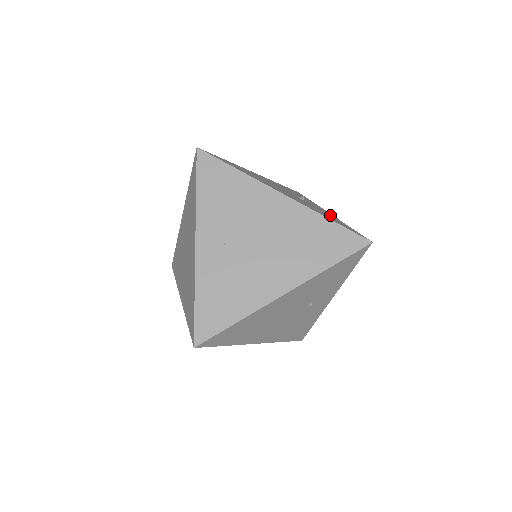
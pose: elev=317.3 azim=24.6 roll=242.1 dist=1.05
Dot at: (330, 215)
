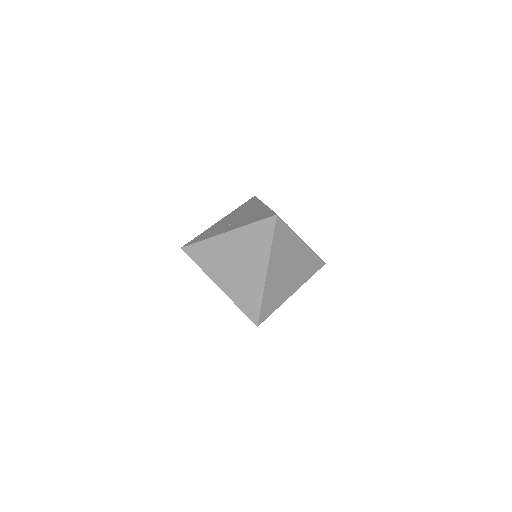
Dot at: occluded
